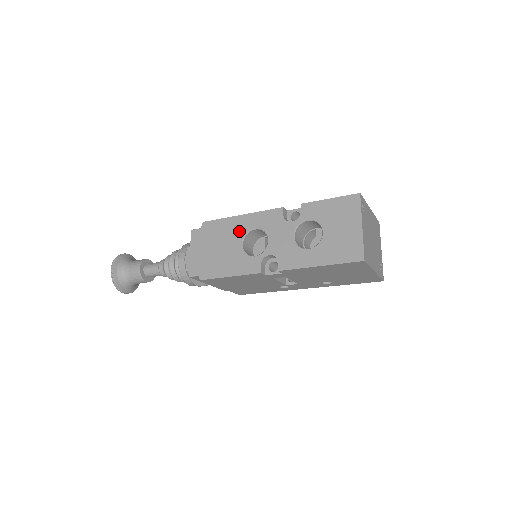
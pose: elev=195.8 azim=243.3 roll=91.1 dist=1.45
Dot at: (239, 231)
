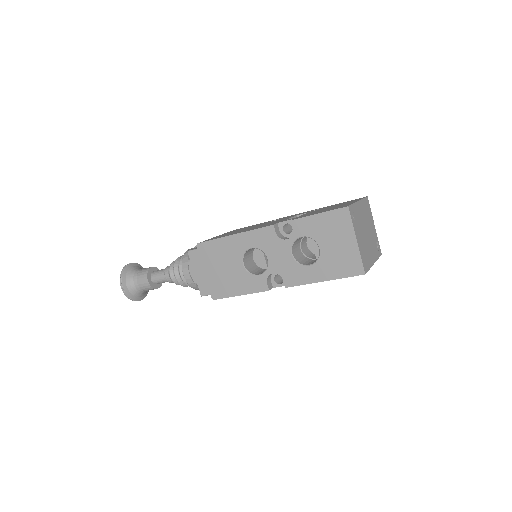
Dot at: (236, 251)
